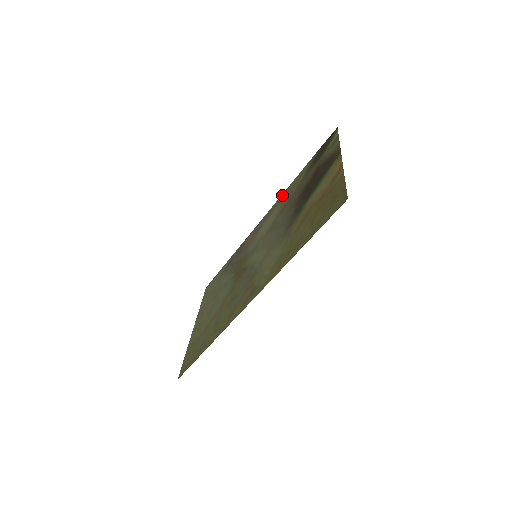
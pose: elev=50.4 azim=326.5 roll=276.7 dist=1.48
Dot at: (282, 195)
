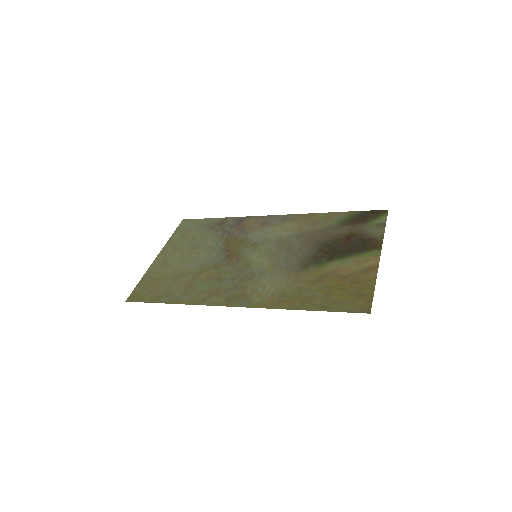
Dot at: (305, 215)
